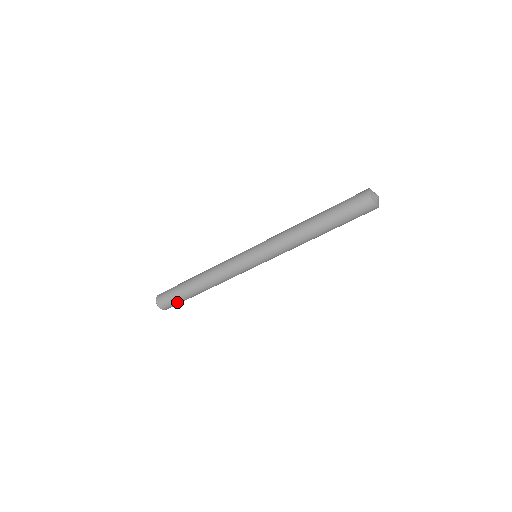
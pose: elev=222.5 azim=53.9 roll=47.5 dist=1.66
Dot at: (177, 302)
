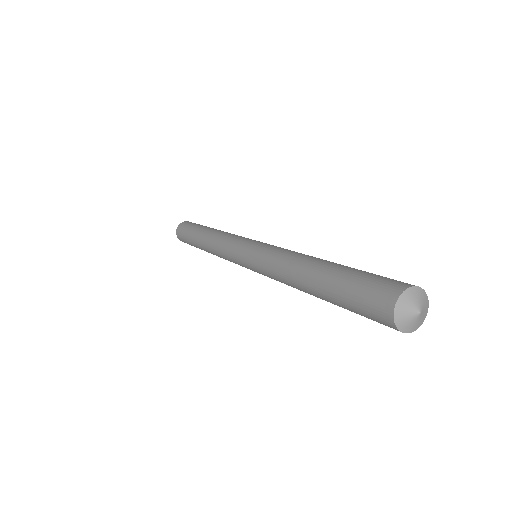
Dot at: occluded
